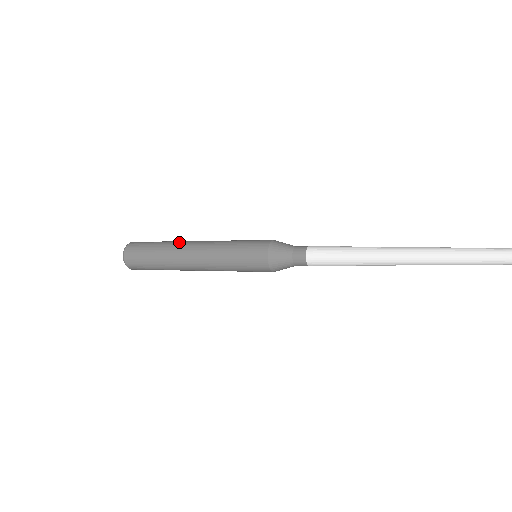
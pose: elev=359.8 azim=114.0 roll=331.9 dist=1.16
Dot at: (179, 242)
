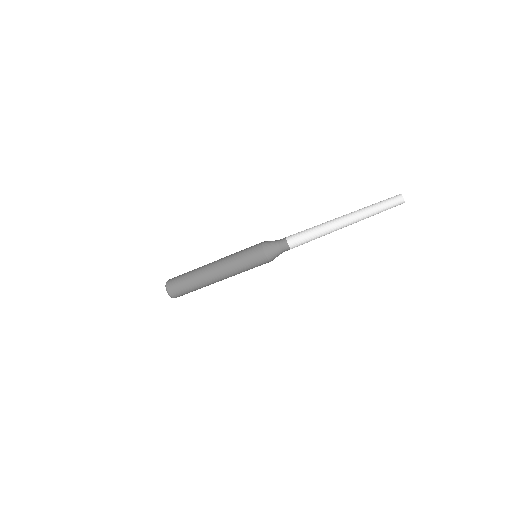
Dot at: occluded
